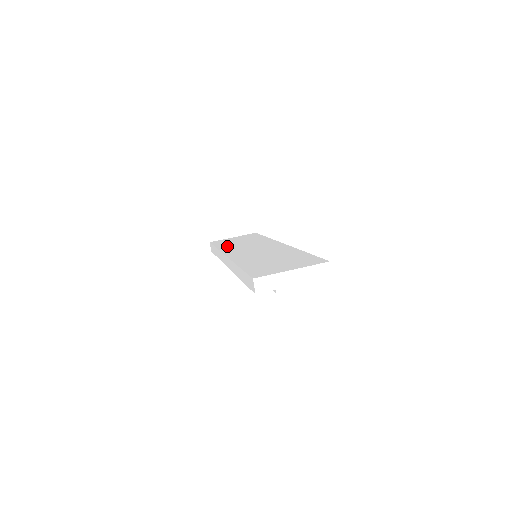
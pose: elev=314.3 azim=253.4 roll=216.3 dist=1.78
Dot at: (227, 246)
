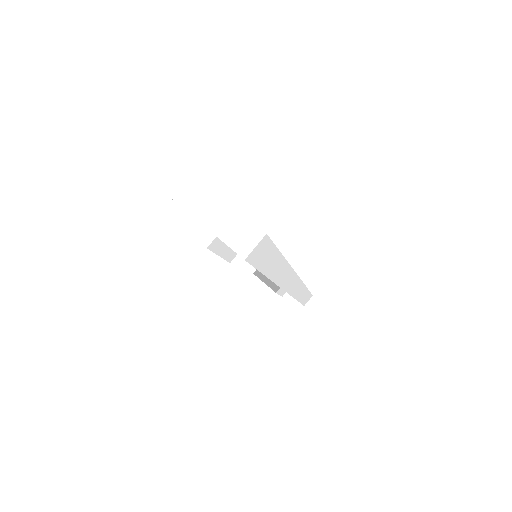
Dot at: occluded
